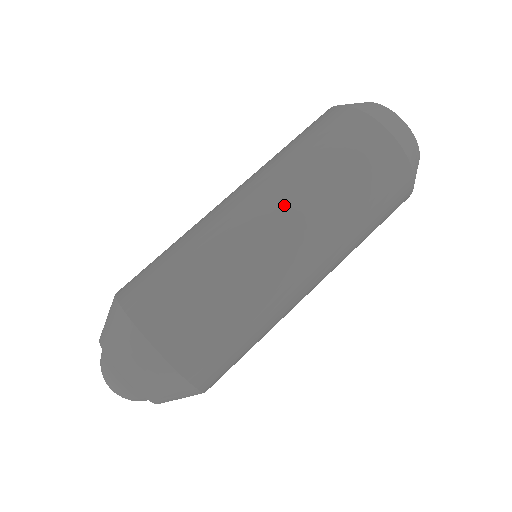
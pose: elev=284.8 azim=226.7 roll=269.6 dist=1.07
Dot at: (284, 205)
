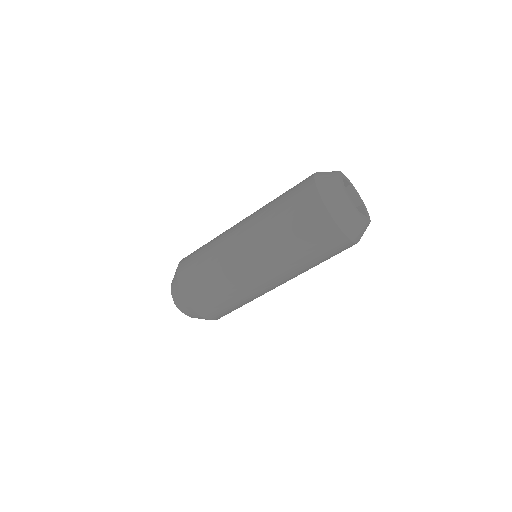
Dot at: occluded
